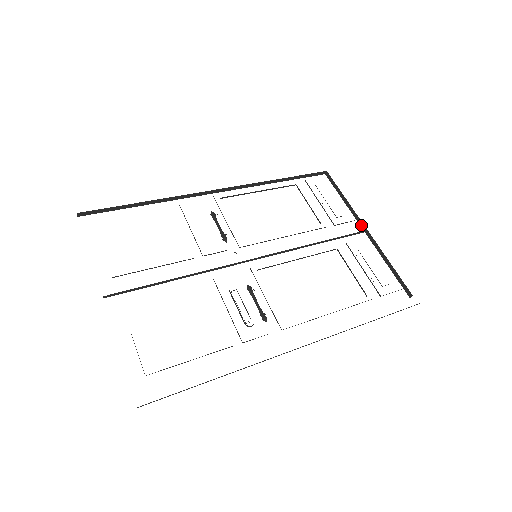
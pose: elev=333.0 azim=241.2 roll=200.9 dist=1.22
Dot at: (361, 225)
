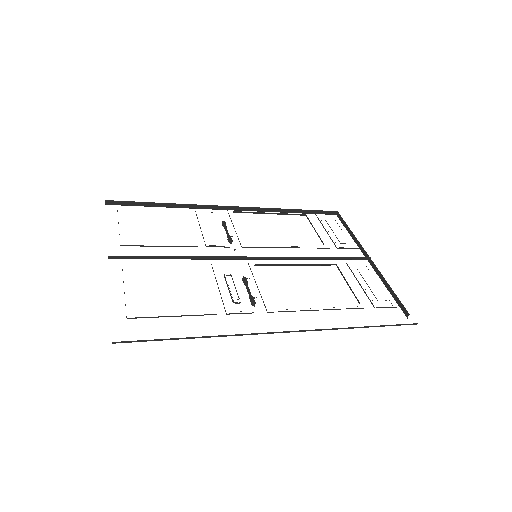
Dot at: (365, 254)
